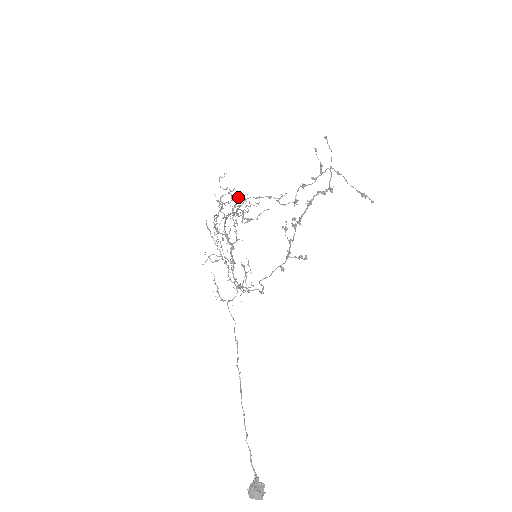
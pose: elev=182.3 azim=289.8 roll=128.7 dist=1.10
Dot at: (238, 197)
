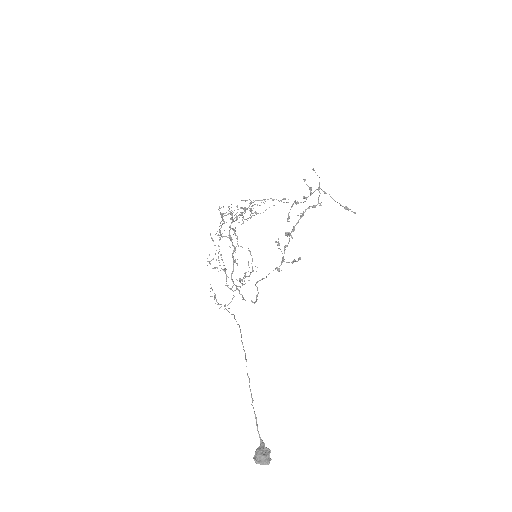
Dot at: occluded
